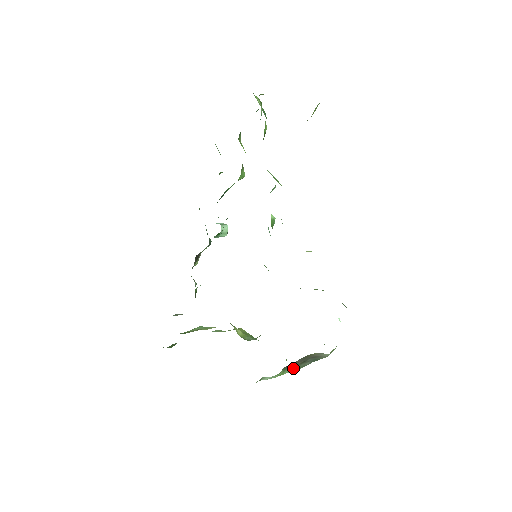
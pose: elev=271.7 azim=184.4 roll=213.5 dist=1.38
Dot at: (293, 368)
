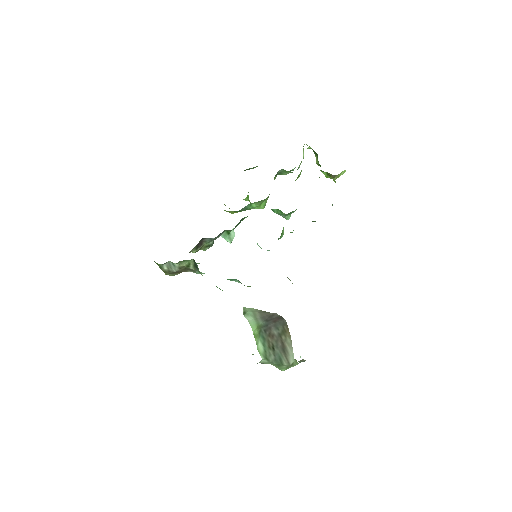
Dot at: (262, 346)
